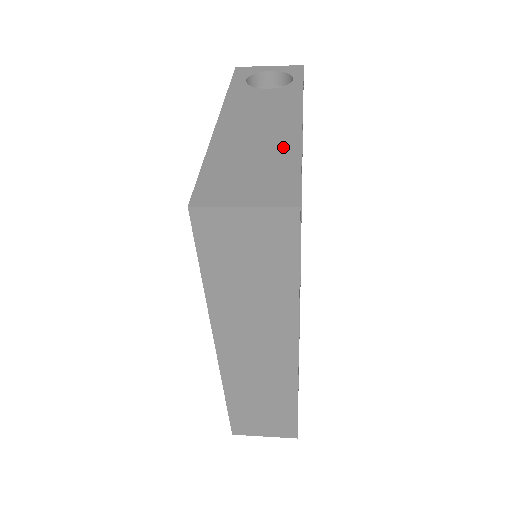
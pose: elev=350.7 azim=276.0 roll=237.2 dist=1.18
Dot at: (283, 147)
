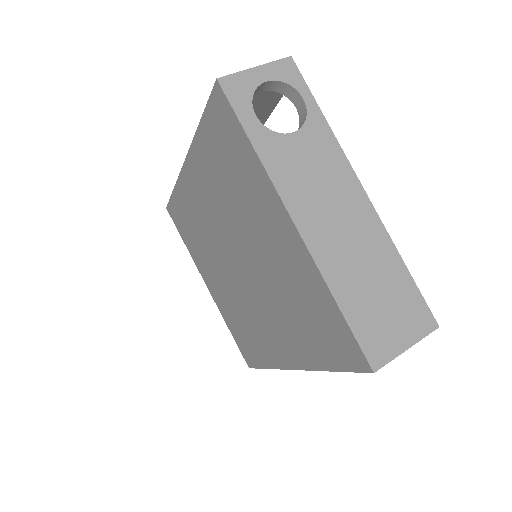
Dot at: (381, 249)
